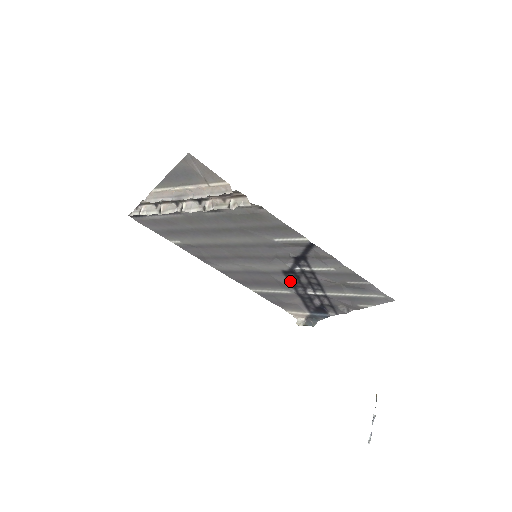
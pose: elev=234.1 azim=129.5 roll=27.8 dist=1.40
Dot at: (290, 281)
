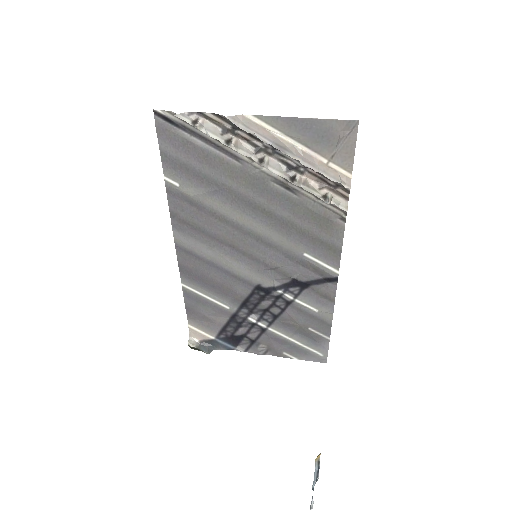
Dot at: (248, 298)
